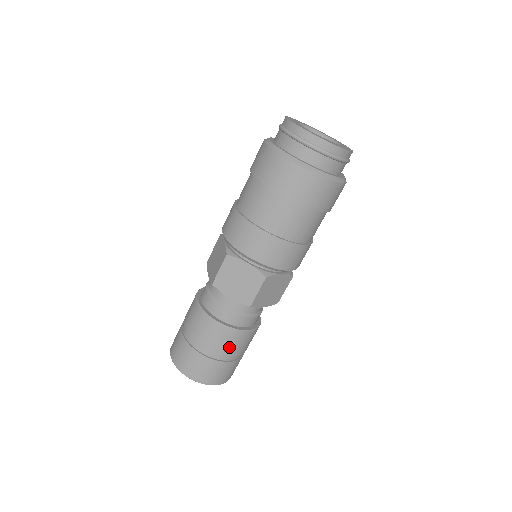
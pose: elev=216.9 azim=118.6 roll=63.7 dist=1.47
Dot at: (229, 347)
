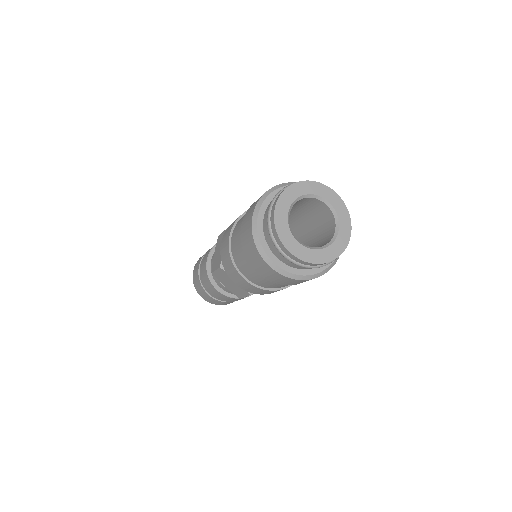
Dot at: (229, 300)
